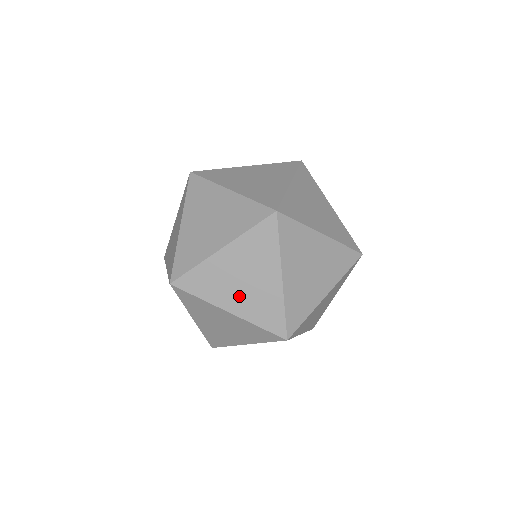
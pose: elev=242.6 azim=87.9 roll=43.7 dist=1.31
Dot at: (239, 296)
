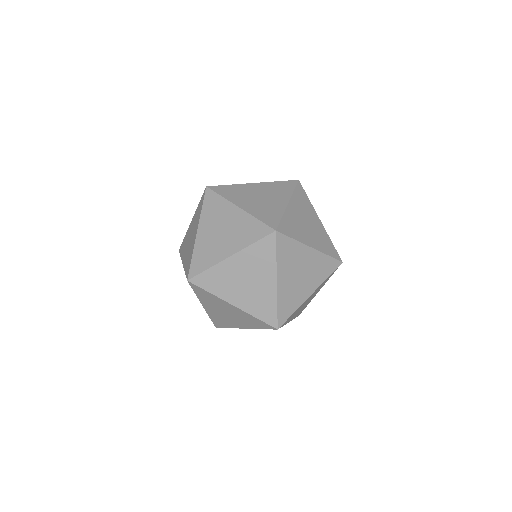
Dot at: (242, 293)
